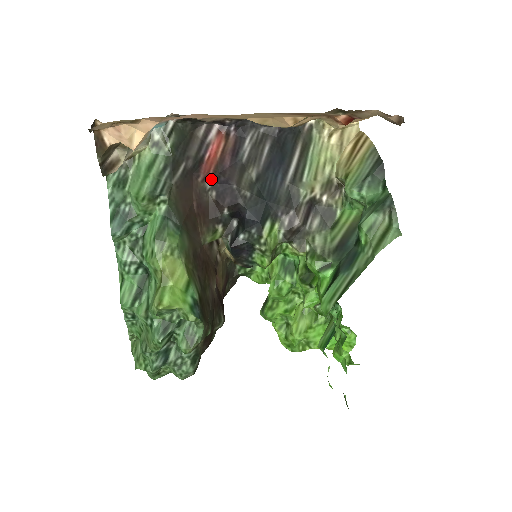
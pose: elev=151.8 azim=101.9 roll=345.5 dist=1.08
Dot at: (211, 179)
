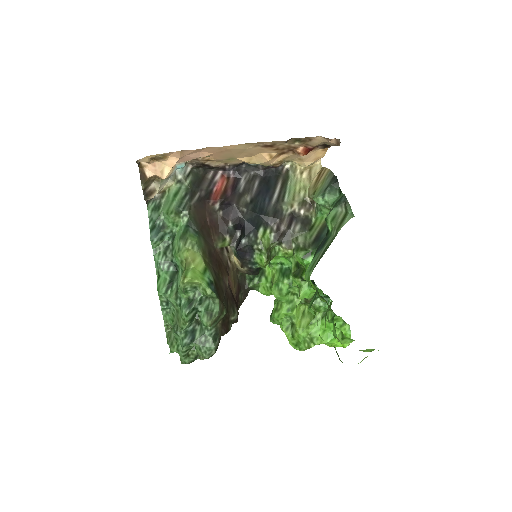
Dot at: (218, 203)
